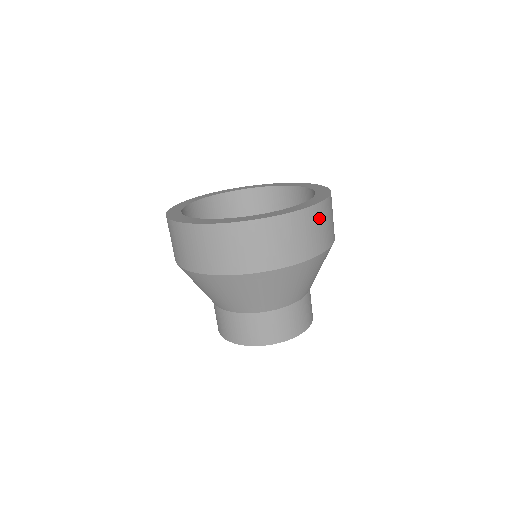
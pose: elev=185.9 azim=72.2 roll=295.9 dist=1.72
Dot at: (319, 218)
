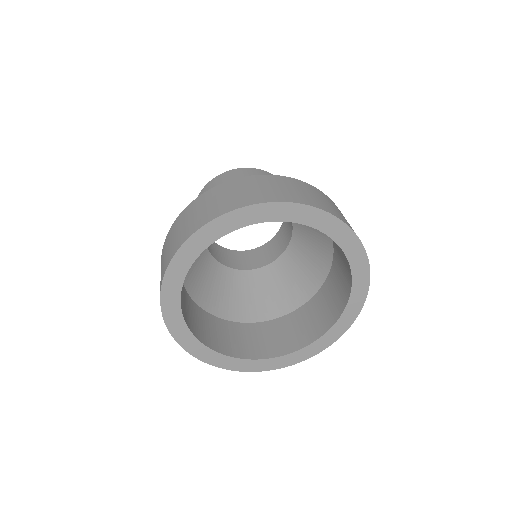
Dot at: occluded
